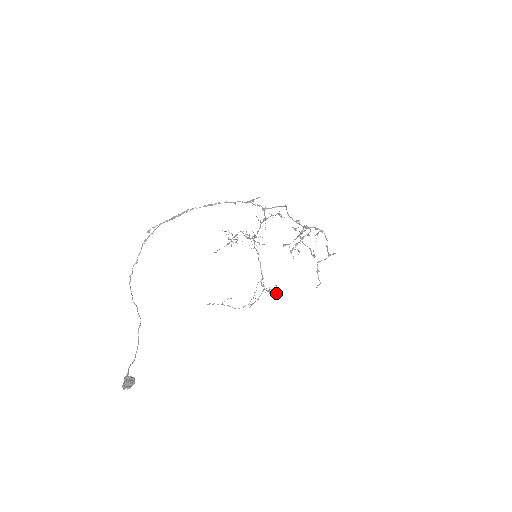
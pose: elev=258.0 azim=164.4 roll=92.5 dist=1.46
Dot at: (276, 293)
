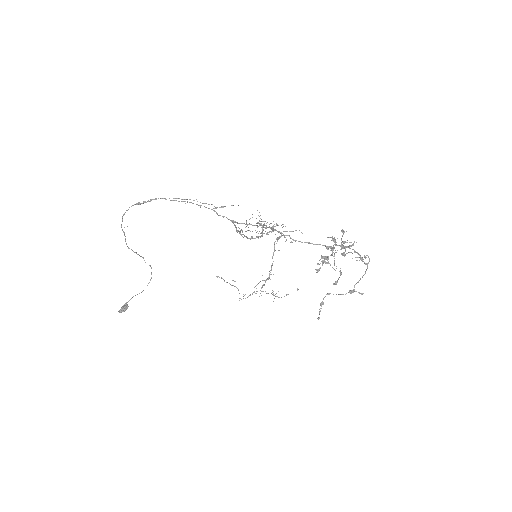
Dot at: occluded
